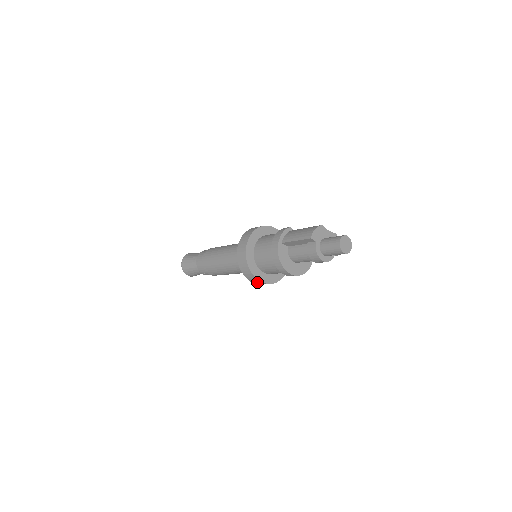
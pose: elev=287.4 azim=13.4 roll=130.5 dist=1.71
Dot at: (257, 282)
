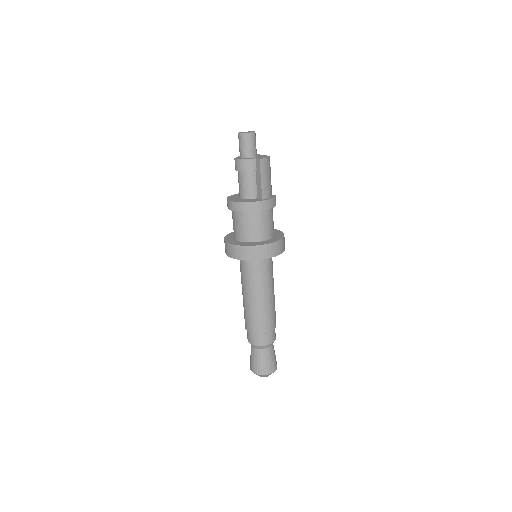
Dot at: (228, 250)
